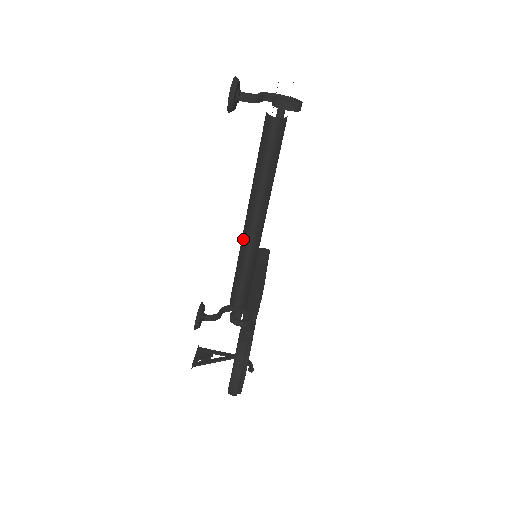
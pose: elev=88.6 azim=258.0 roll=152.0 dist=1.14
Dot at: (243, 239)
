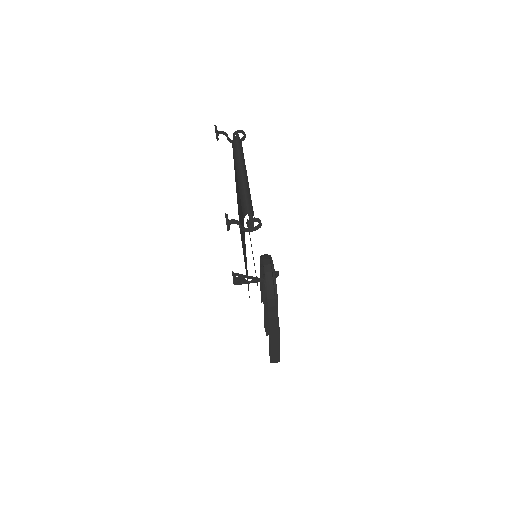
Dot at: (239, 183)
